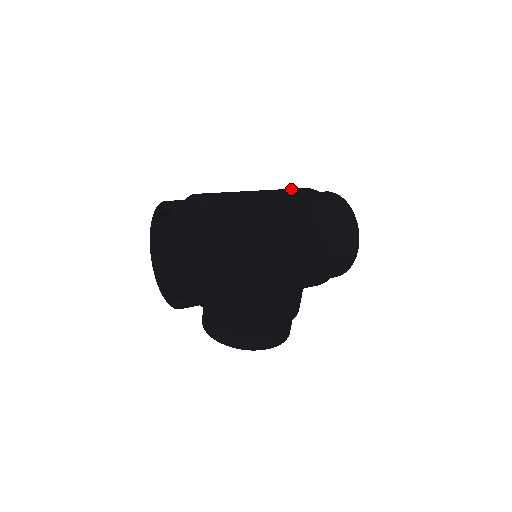
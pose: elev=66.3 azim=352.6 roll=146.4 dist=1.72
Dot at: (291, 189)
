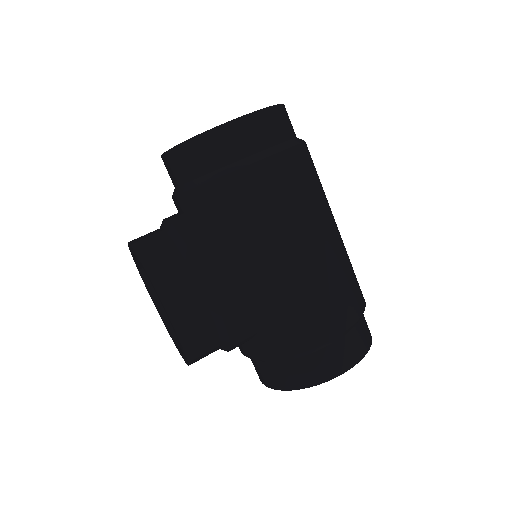
Dot at: occluded
